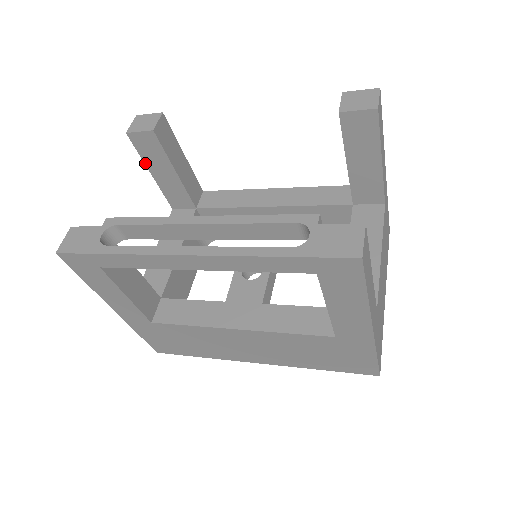
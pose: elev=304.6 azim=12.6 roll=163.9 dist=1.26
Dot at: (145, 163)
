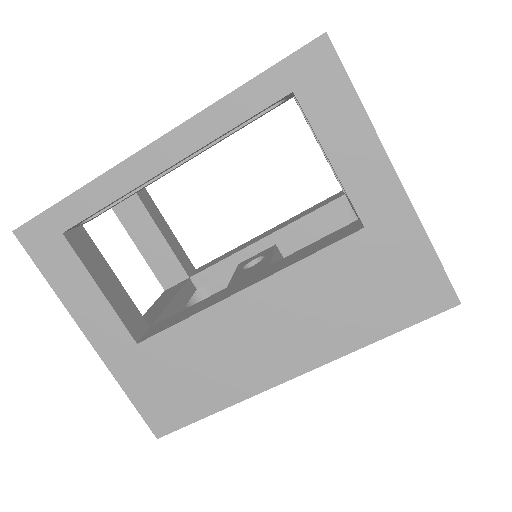
Dot at: (128, 232)
